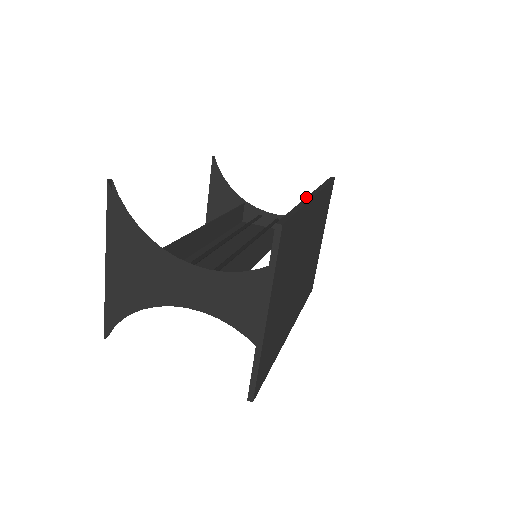
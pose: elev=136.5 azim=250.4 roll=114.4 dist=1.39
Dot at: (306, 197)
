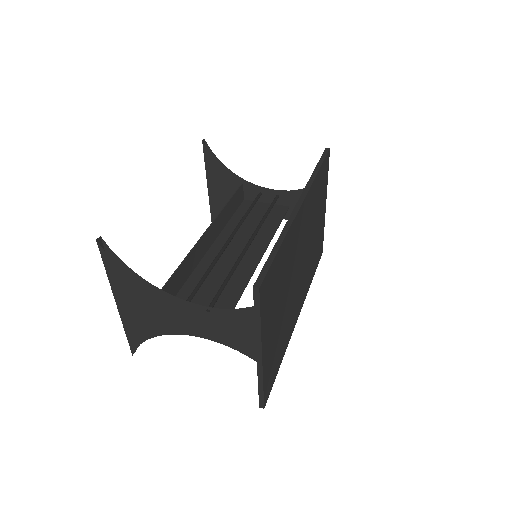
Dot at: (291, 213)
